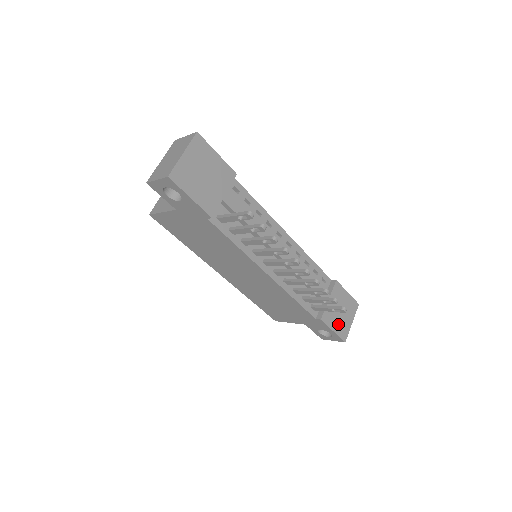
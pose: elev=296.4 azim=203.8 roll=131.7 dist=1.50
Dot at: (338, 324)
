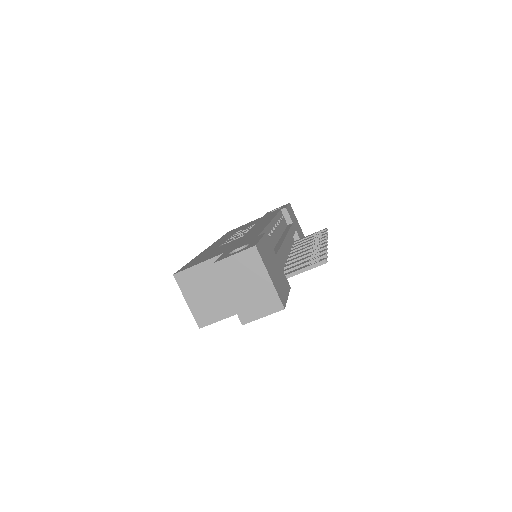
Dot at: (300, 233)
